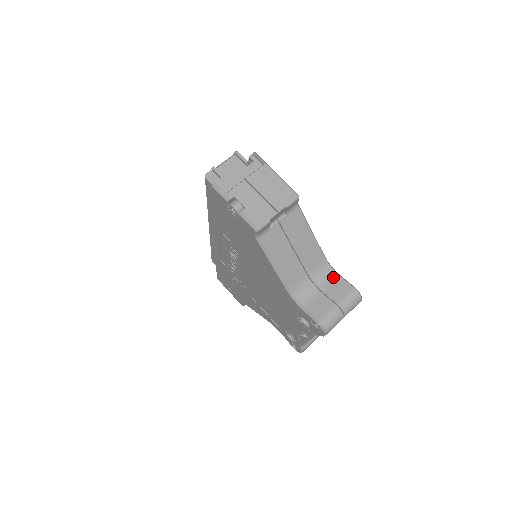
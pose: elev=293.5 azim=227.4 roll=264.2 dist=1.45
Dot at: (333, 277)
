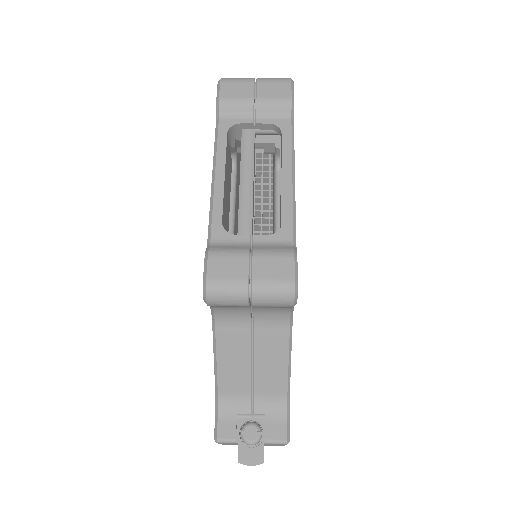
Dot at: occluded
